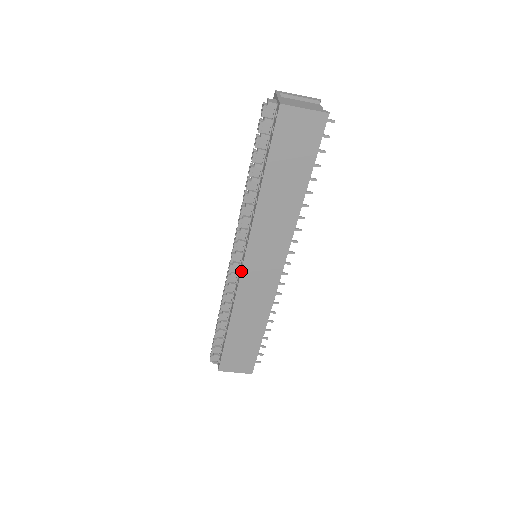
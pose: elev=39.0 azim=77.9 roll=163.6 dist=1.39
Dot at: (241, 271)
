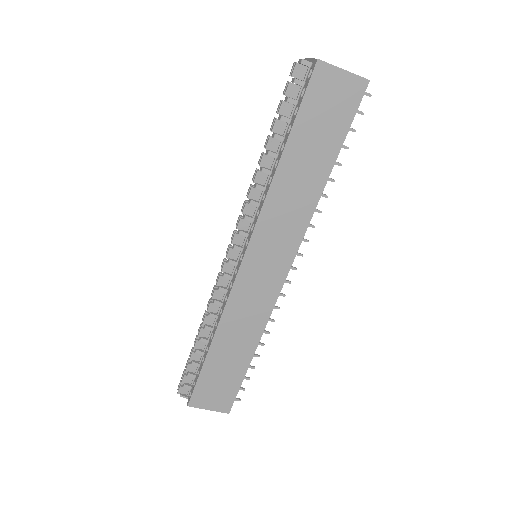
Dot at: (238, 269)
